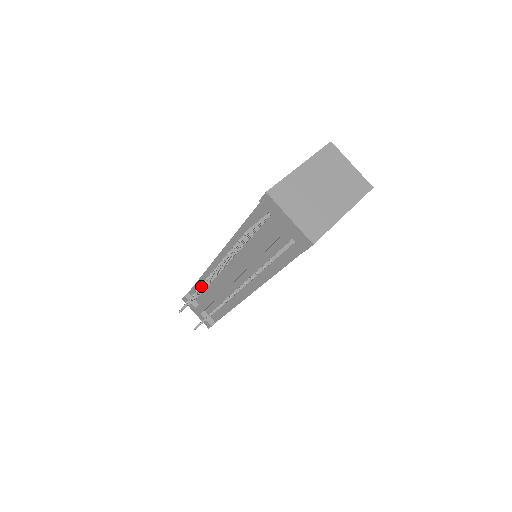
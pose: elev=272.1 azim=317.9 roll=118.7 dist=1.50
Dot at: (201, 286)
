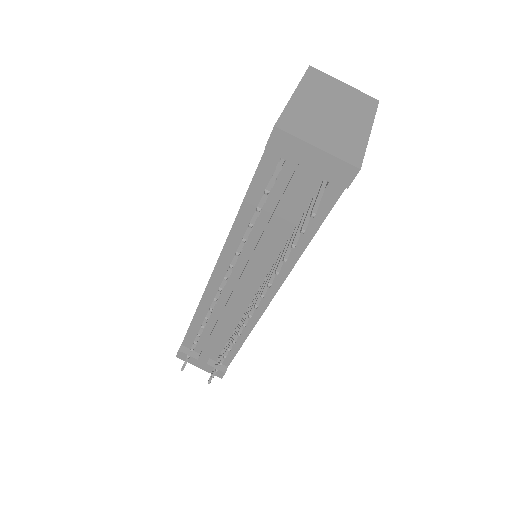
Dot at: (207, 316)
